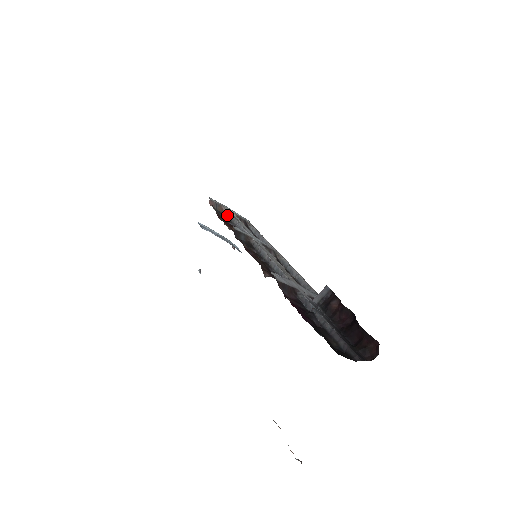
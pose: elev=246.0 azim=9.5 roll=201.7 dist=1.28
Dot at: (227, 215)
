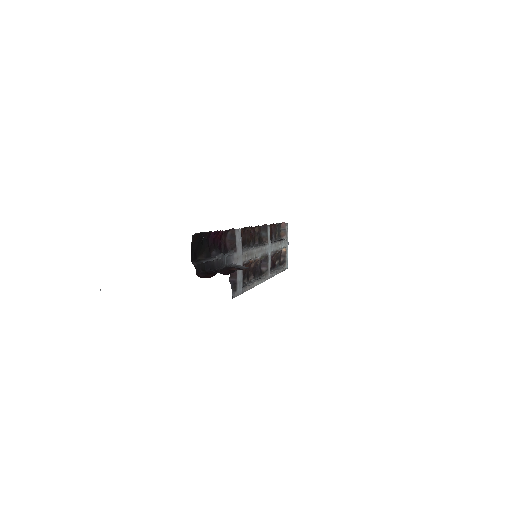
Dot at: (281, 239)
